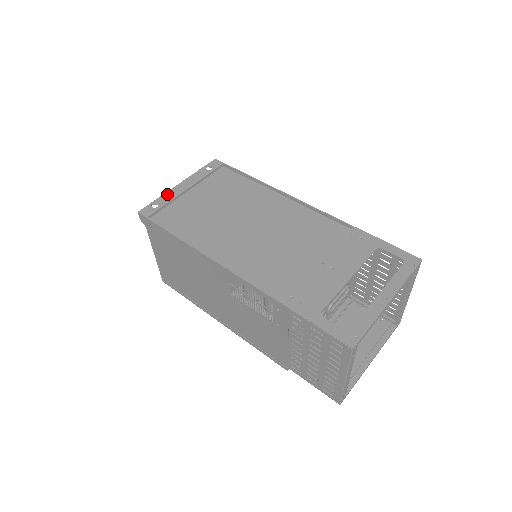
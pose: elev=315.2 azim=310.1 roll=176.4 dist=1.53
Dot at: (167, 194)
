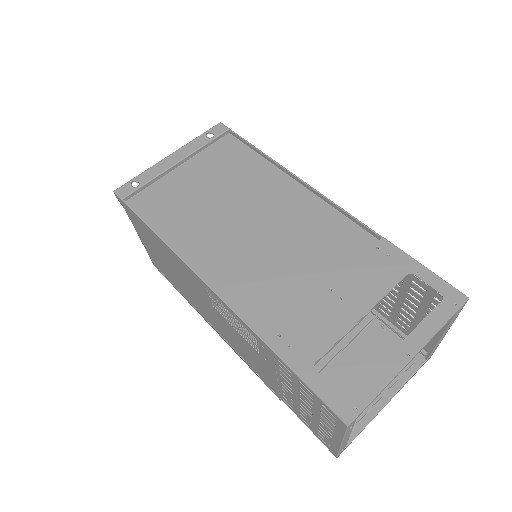
Dot at: (153, 169)
